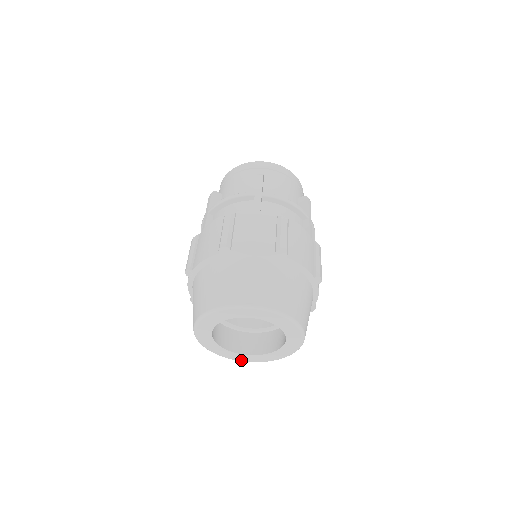
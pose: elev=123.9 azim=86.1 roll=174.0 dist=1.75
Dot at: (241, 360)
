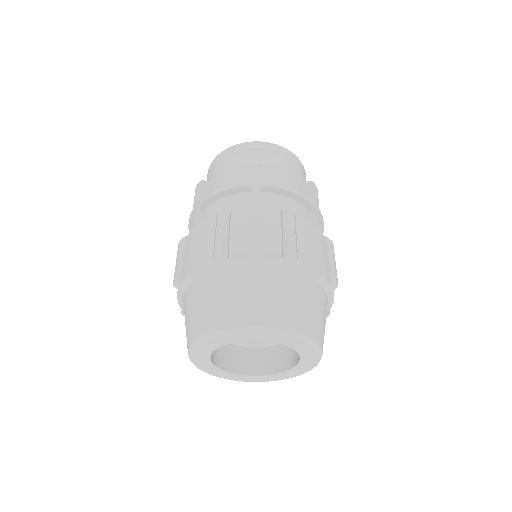
Dot at: (246, 381)
